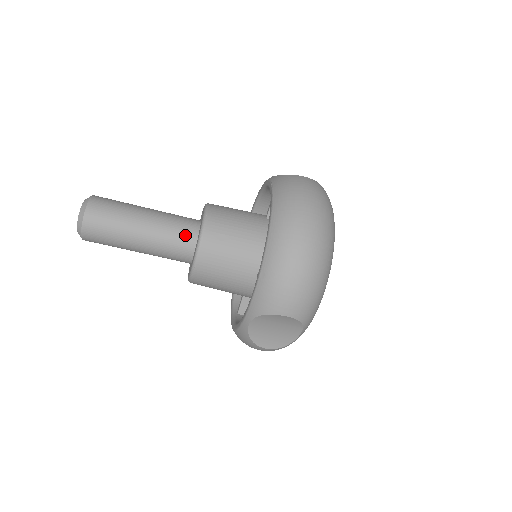
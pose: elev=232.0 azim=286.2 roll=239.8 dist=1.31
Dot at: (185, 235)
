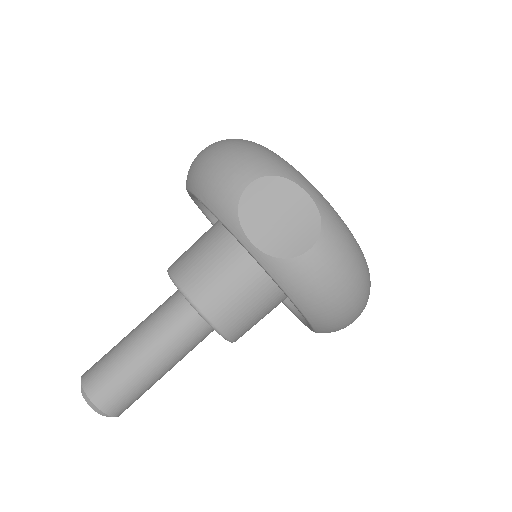
Dot at: (170, 300)
